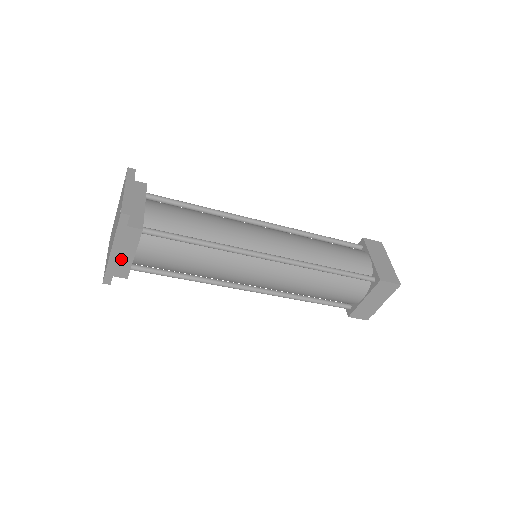
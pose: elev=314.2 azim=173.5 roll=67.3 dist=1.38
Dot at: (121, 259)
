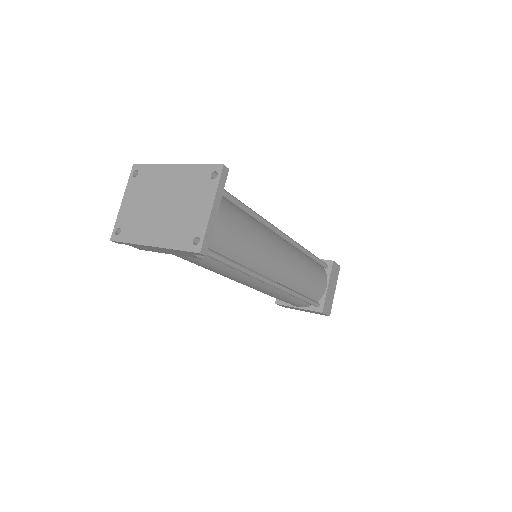
Dot at: (153, 249)
